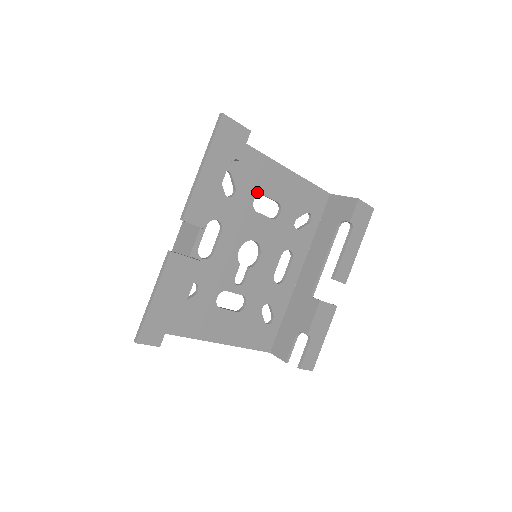
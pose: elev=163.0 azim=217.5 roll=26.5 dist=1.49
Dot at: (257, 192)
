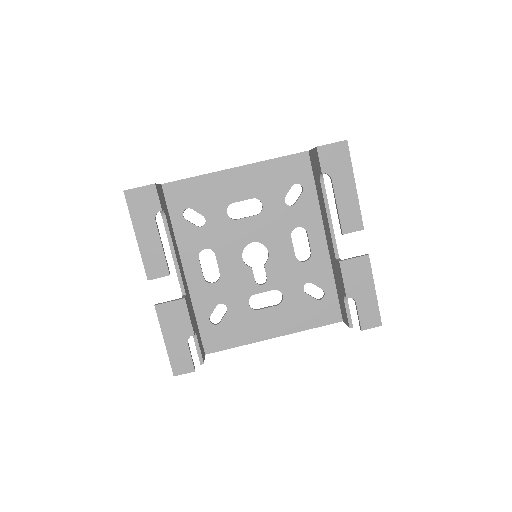
Dot at: (226, 205)
